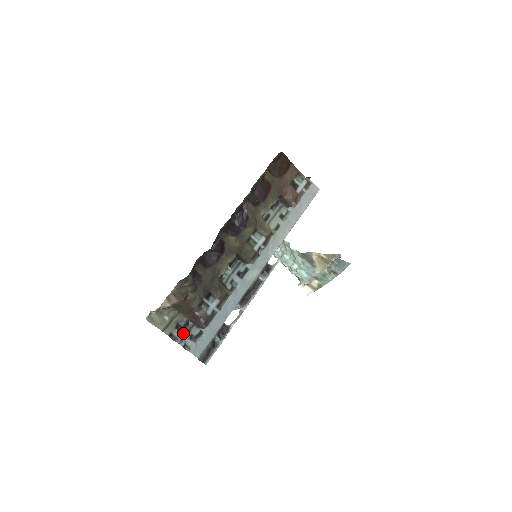
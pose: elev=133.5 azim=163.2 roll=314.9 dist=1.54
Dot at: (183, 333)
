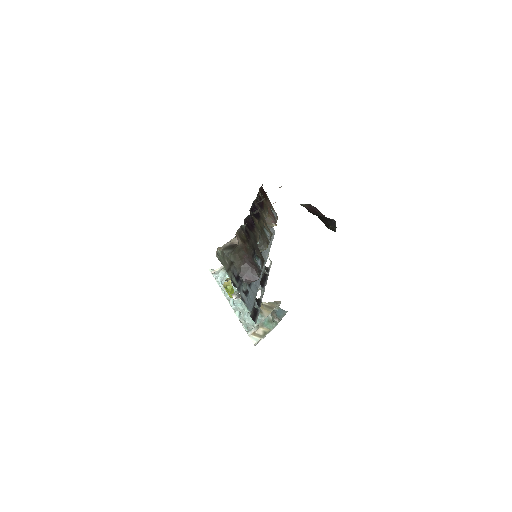
Dot at: (238, 283)
